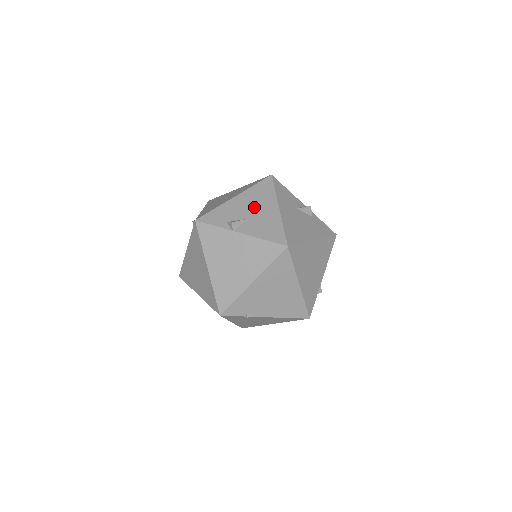
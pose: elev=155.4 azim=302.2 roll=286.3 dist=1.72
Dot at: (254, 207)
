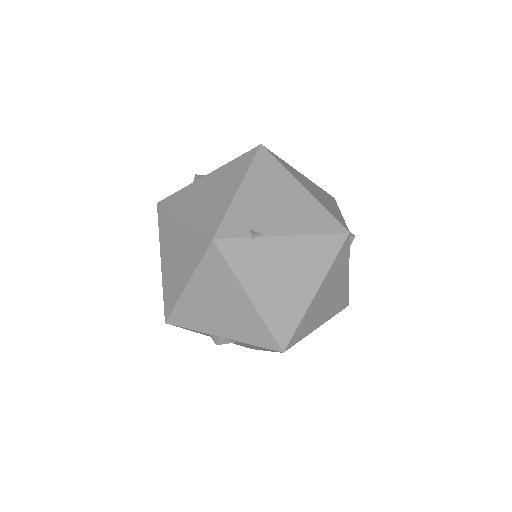
Dot at: occluded
